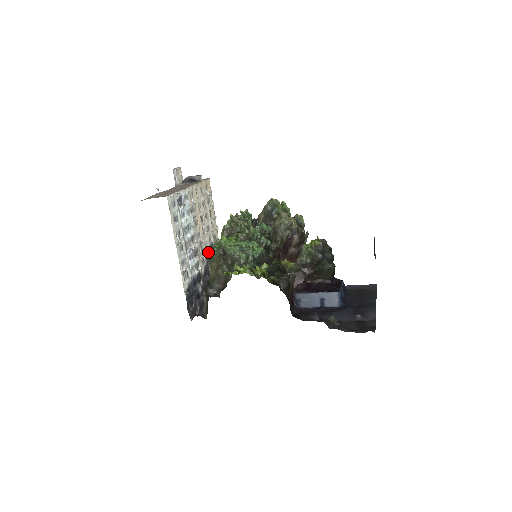
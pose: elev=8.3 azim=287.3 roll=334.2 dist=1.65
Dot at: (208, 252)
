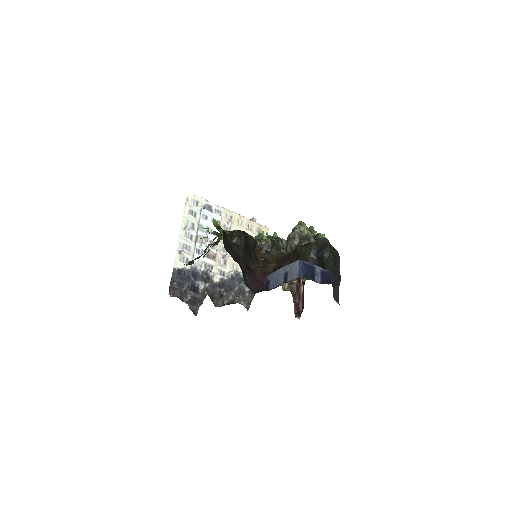
Dot at: (236, 275)
